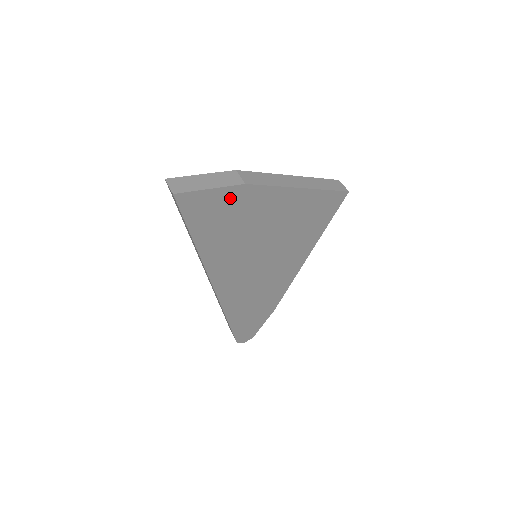
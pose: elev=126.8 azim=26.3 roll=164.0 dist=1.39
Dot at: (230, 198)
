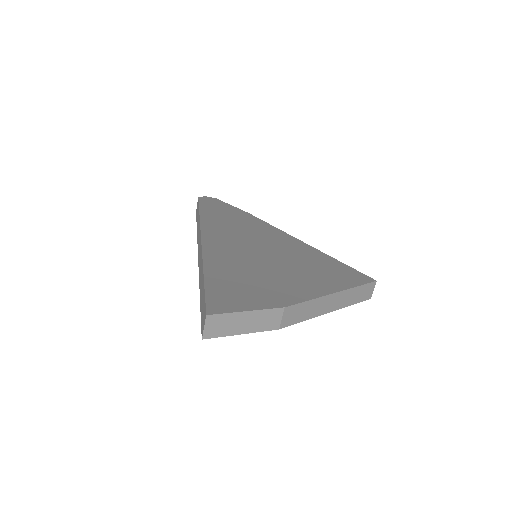
Dot at: occluded
